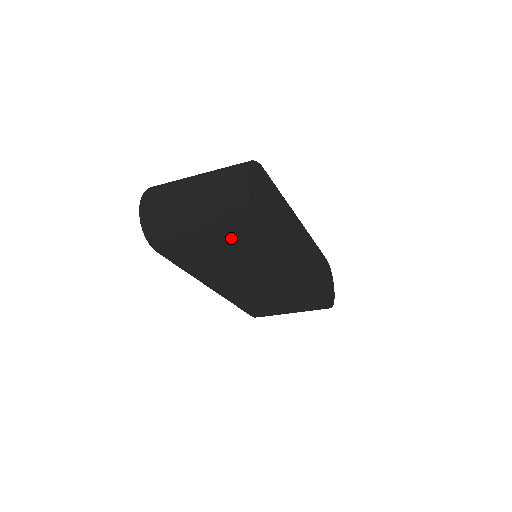
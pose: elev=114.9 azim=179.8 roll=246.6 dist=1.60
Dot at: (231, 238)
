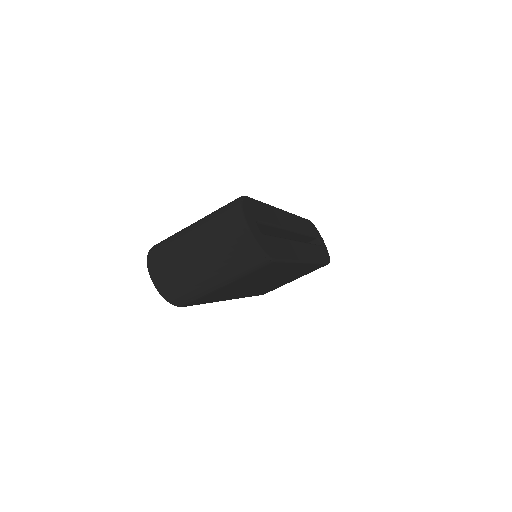
Dot at: (247, 275)
